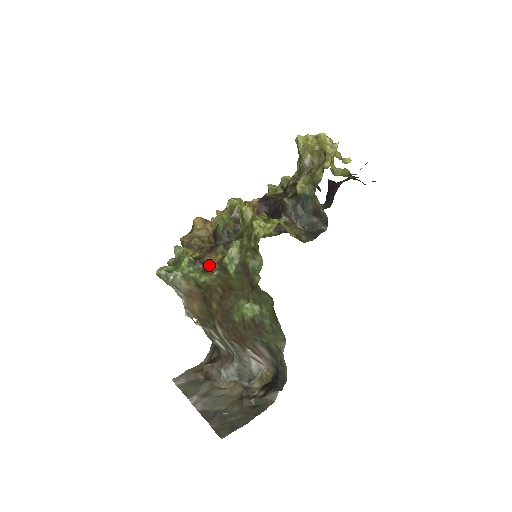
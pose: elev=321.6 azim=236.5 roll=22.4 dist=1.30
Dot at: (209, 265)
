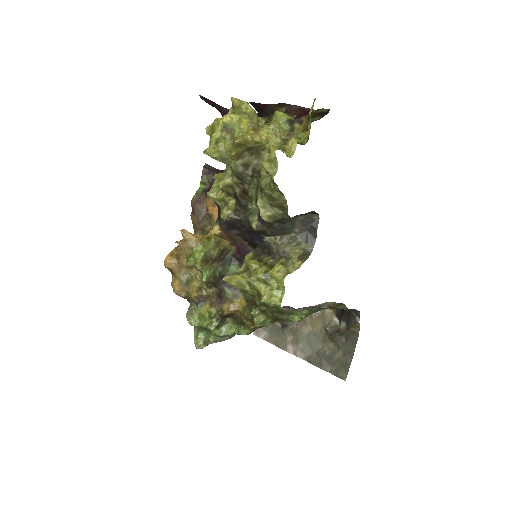
Dot at: (234, 314)
